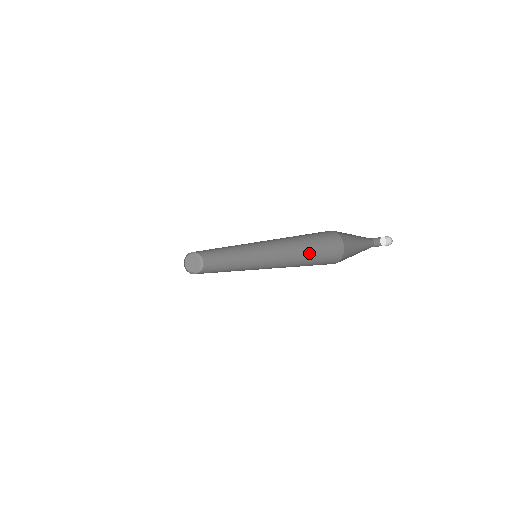
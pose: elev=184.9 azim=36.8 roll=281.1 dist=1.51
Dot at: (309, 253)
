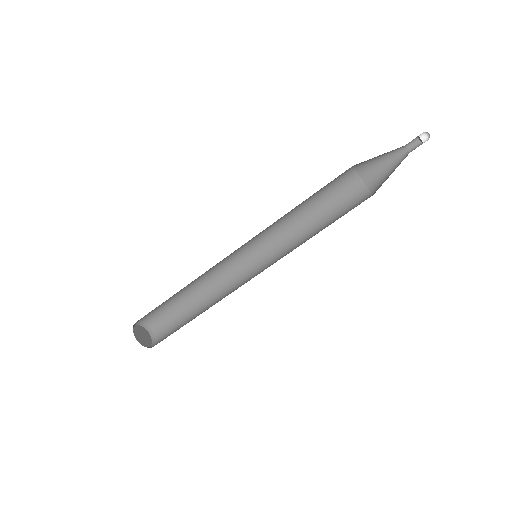
Dot at: occluded
